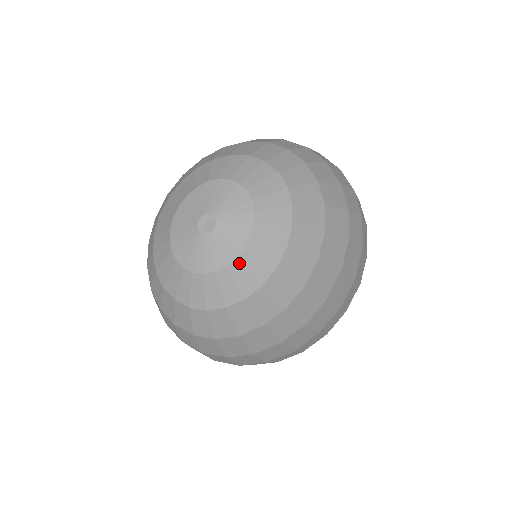
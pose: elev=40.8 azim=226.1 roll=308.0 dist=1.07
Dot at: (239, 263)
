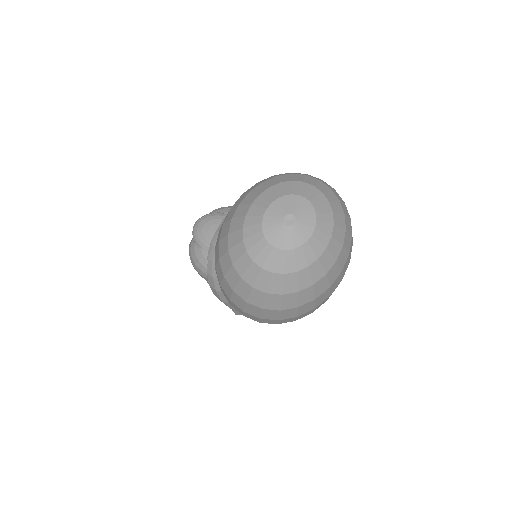
Dot at: (308, 244)
